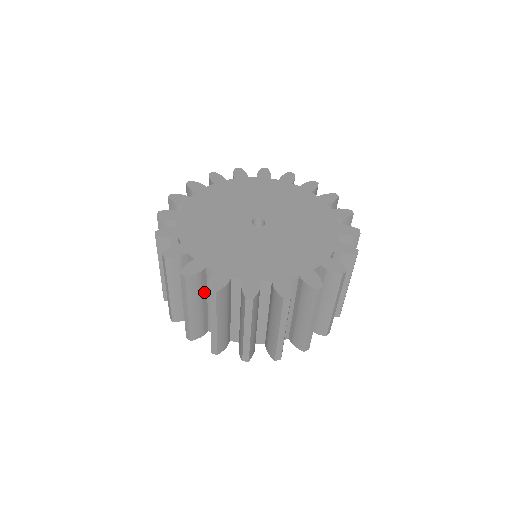
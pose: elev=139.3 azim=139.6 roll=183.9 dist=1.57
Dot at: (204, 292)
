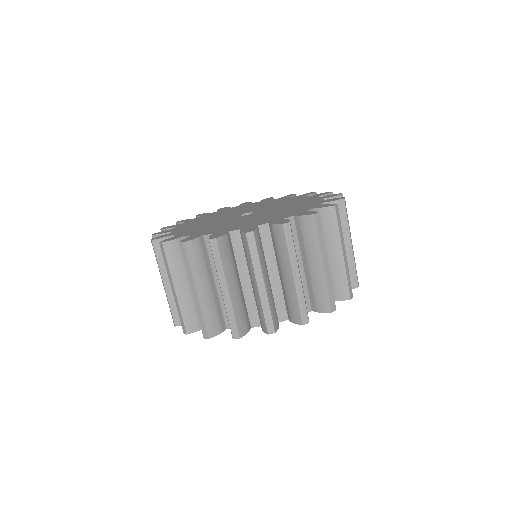
Dot at: (208, 268)
